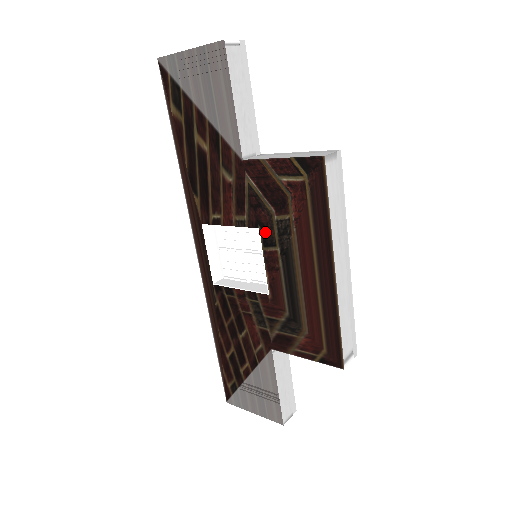
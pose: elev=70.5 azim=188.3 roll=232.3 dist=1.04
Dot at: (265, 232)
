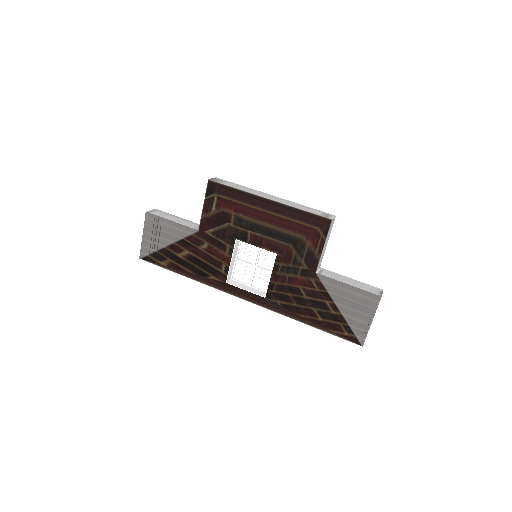
Dot at: (238, 236)
